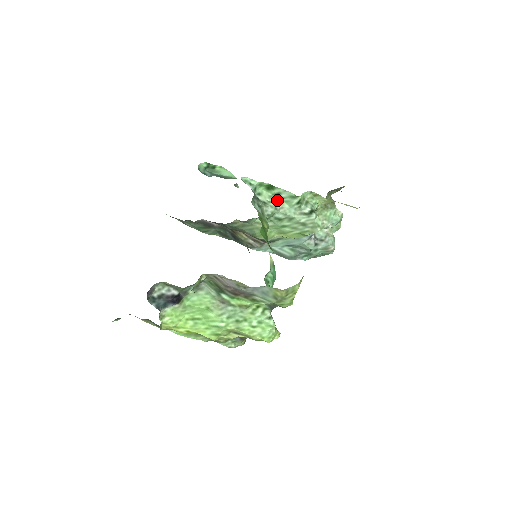
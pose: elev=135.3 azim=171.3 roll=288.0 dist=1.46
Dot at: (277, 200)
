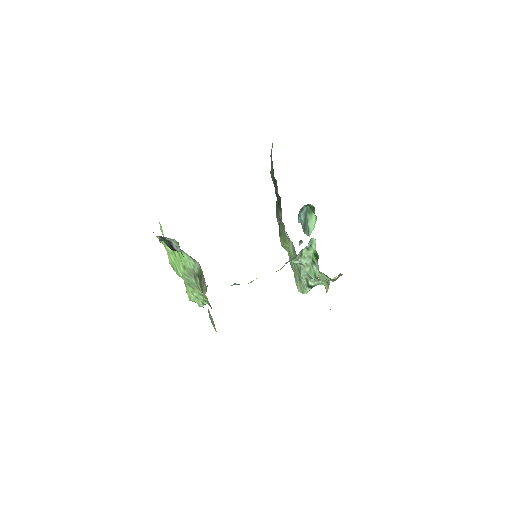
Dot at: (309, 262)
